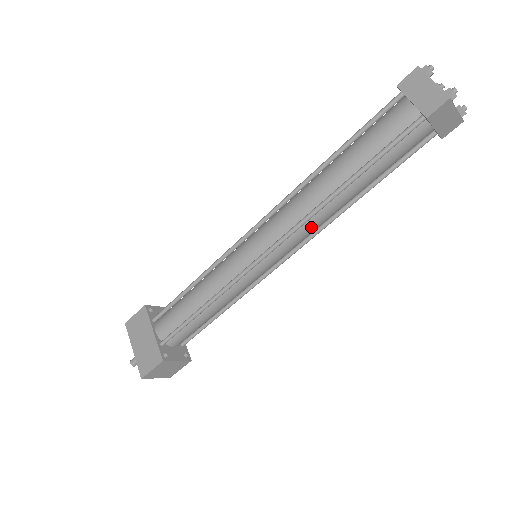
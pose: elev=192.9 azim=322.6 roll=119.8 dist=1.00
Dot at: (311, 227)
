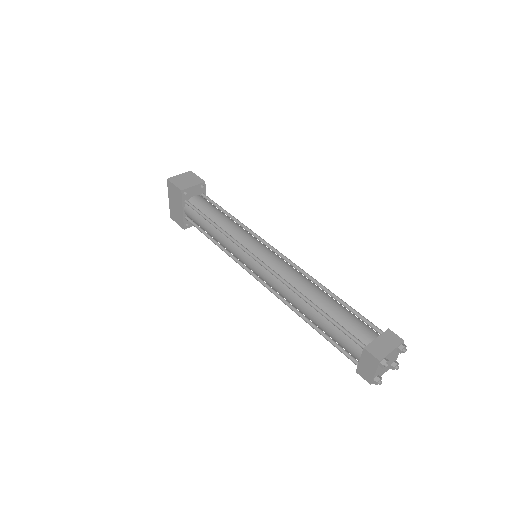
Dot at: occluded
